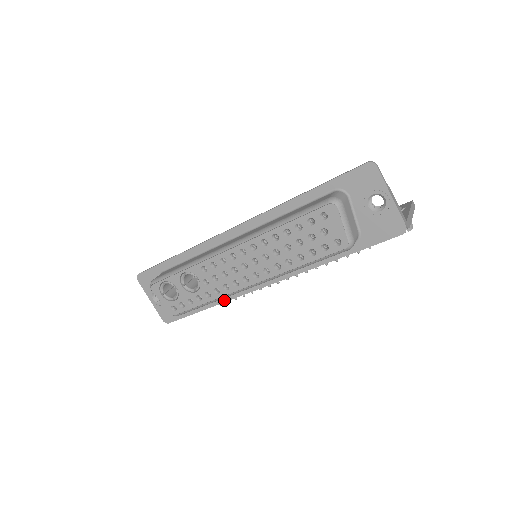
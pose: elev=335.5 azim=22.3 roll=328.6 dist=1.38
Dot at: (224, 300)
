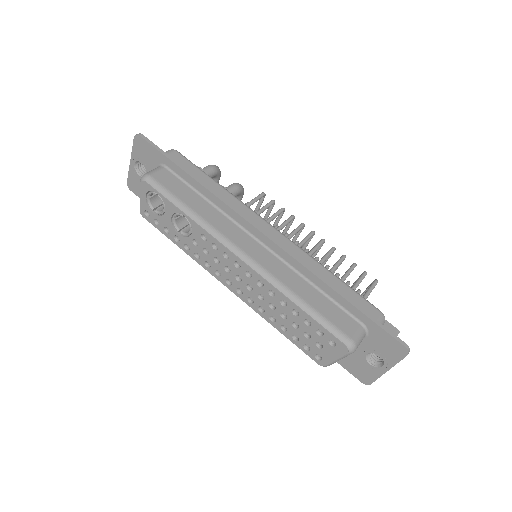
Dot at: occluded
